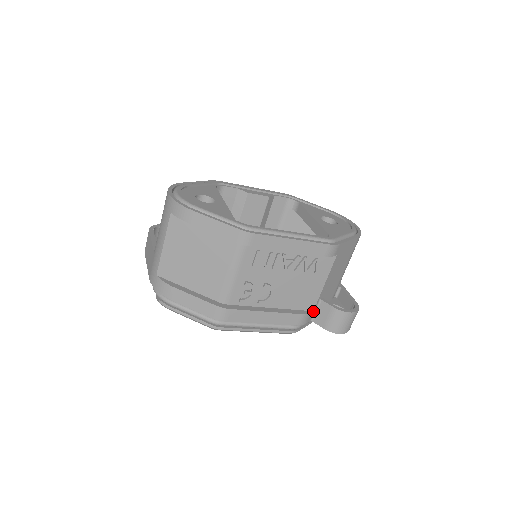
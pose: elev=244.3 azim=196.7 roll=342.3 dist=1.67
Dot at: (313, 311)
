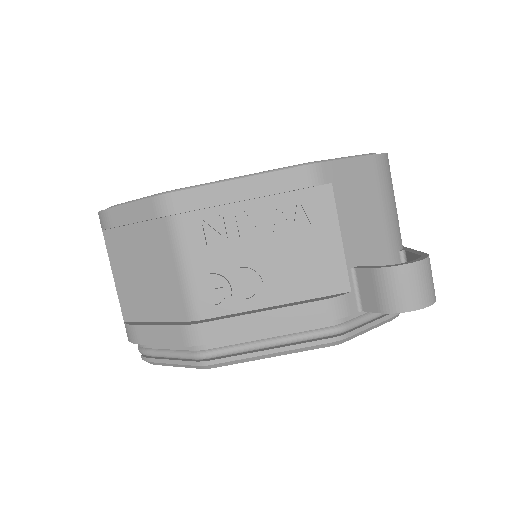
Dot at: (351, 292)
